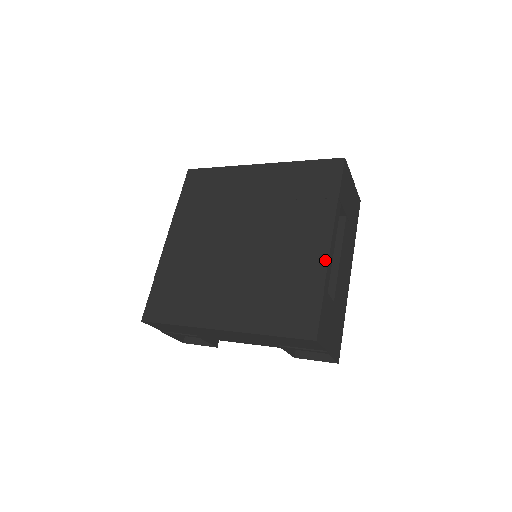
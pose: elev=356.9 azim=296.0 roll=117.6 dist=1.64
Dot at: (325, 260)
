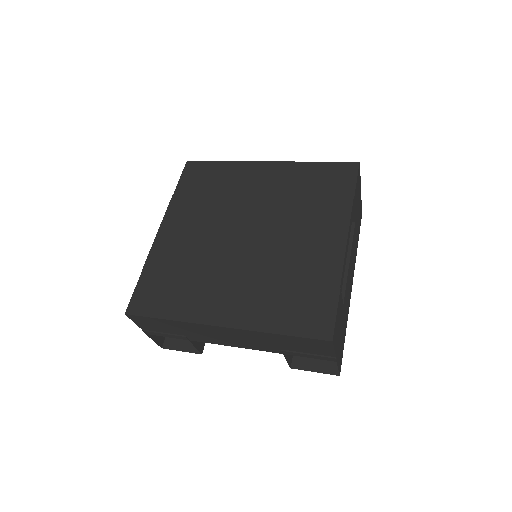
Dot at: (341, 259)
